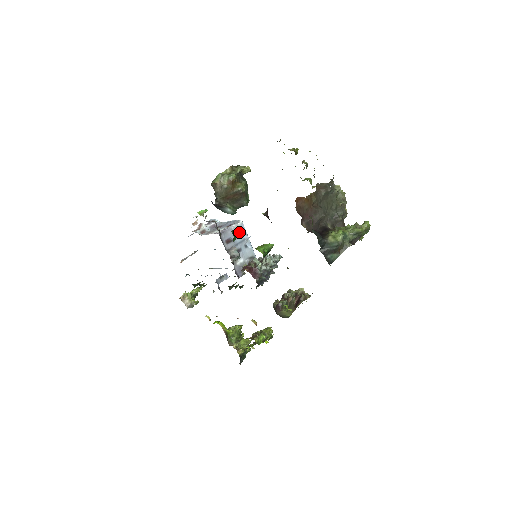
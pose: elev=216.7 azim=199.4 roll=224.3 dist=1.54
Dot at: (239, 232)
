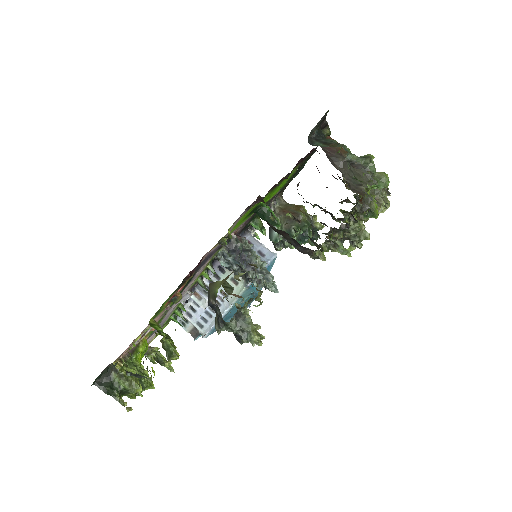
Dot at: (265, 255)
